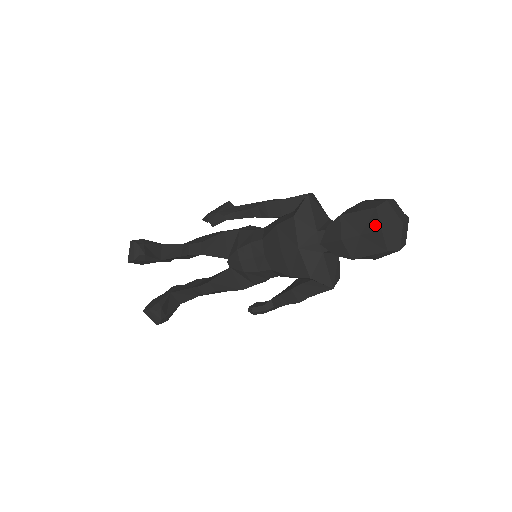
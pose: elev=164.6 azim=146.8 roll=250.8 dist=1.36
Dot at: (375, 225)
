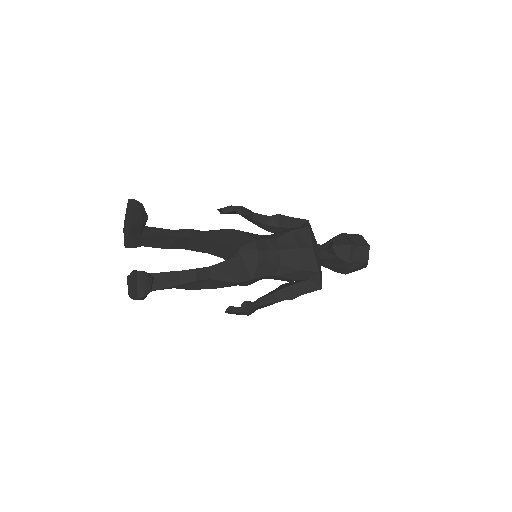
Dot at: (365, 243)
